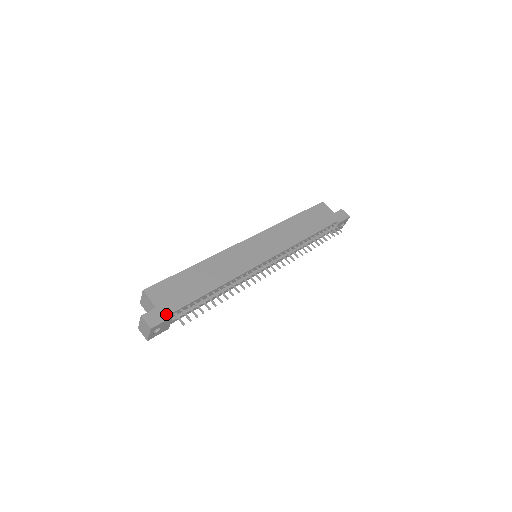
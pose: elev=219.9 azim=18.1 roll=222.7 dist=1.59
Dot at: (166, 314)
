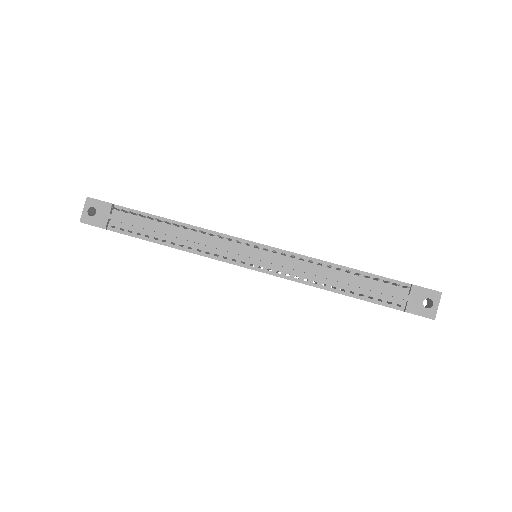
Dot at: (111, 203)
